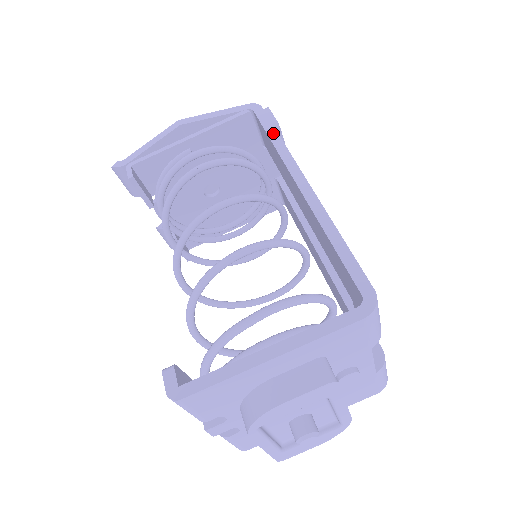
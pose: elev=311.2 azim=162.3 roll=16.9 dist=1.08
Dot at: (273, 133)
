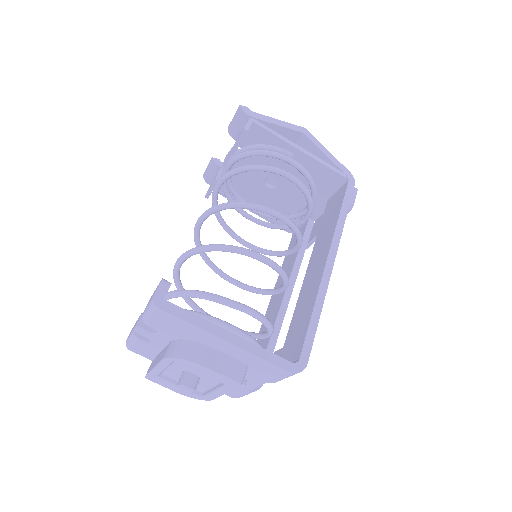
Dot at: (345, 210)
